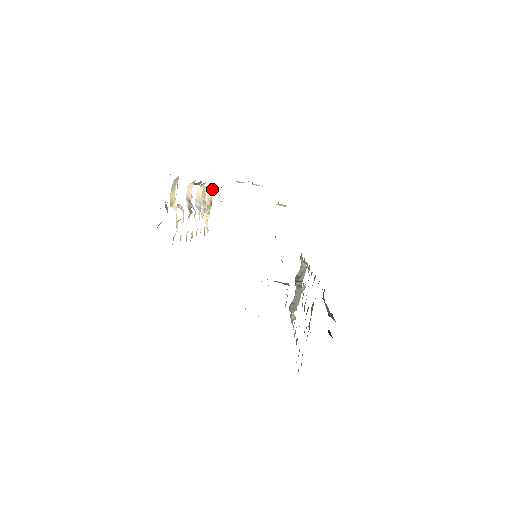
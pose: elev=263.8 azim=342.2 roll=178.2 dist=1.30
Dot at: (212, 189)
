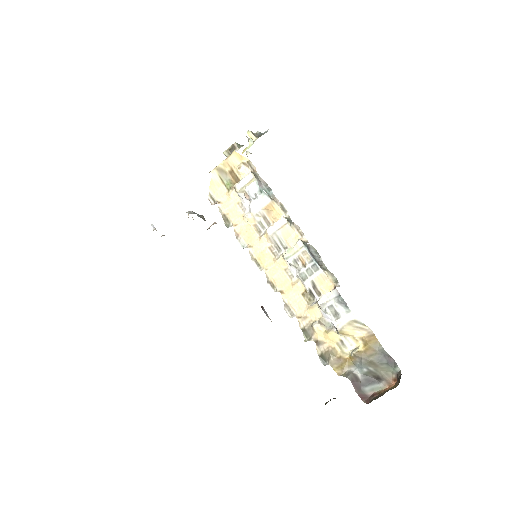
Dot at: (245, 164)
